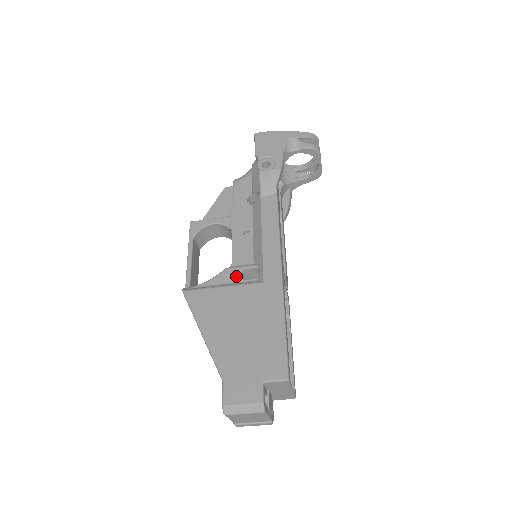
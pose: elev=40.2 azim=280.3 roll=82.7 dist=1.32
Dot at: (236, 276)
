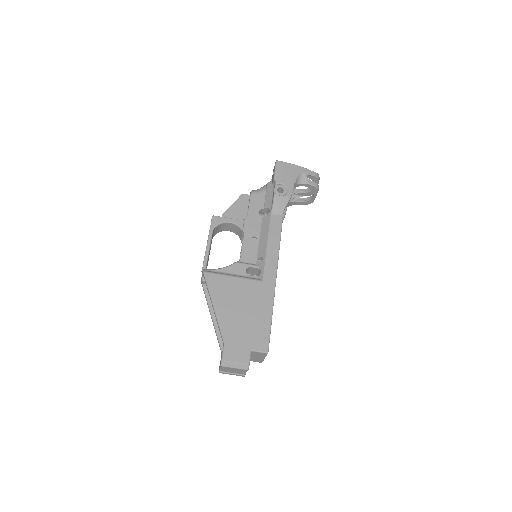
Dot at: (243, 270)
